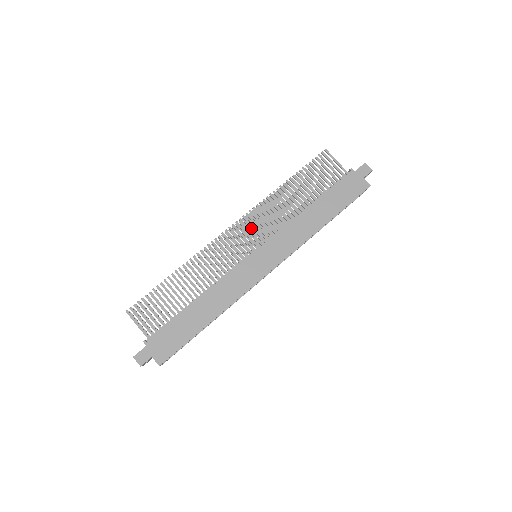
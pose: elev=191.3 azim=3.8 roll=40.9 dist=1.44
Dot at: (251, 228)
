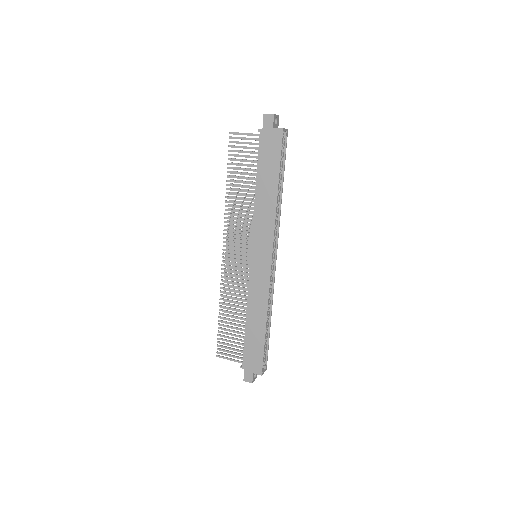
Dot at: (237, 238)
